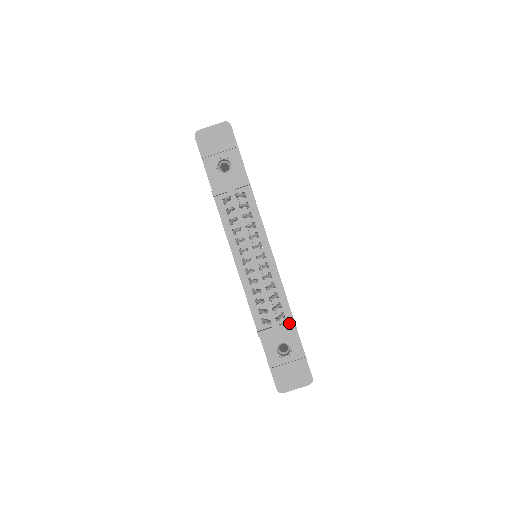
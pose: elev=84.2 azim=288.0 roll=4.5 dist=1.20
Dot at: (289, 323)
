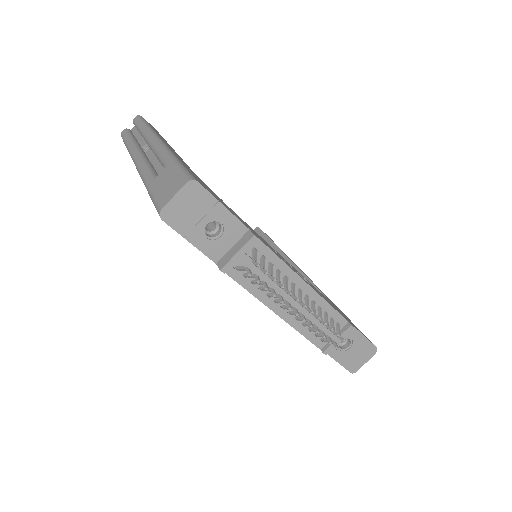
Dot at: (348, 329)
